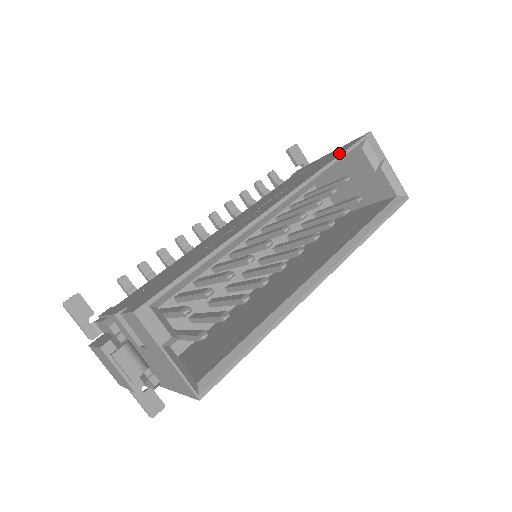
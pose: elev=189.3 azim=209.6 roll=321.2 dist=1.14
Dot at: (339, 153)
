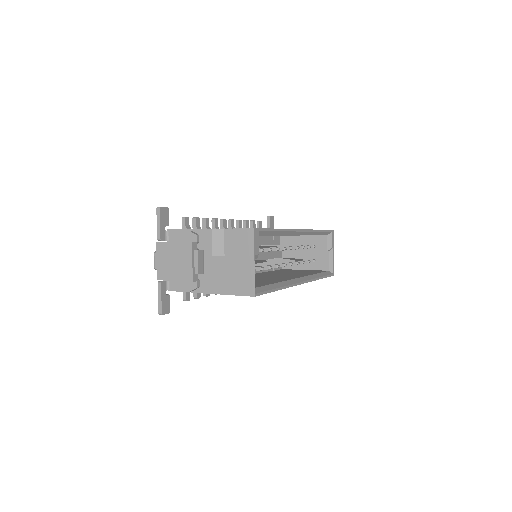
Dot at: occluded
